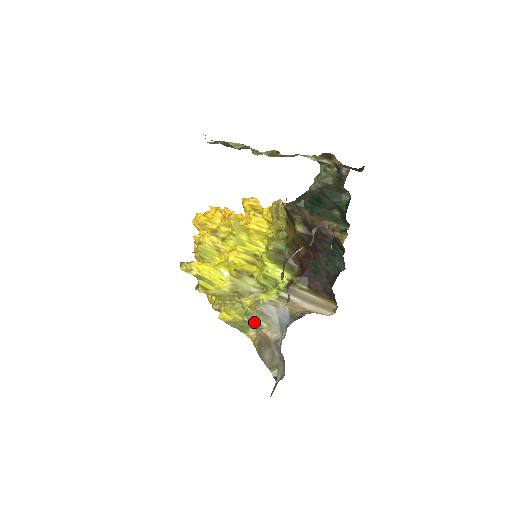
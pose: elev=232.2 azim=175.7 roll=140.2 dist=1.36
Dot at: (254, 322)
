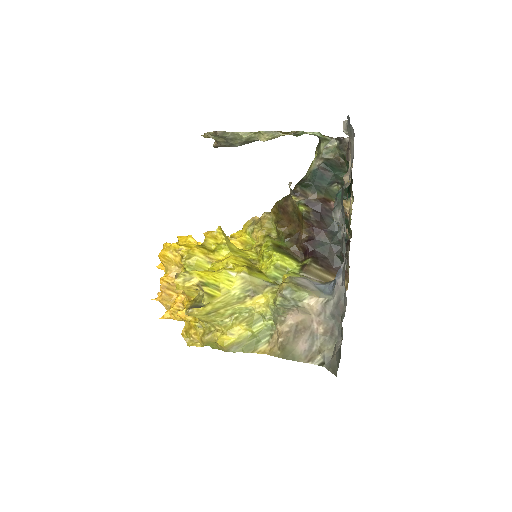
Dot at: (294, 295)
